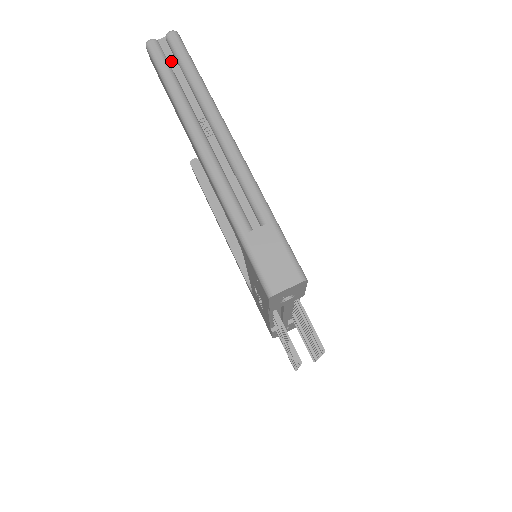
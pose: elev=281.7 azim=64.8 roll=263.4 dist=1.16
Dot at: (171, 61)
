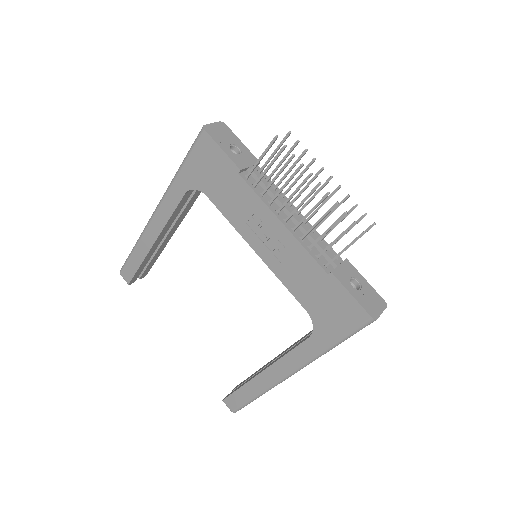
Dot at: occluded
